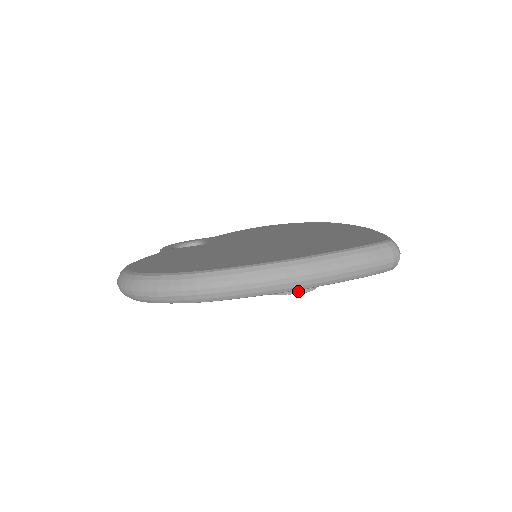
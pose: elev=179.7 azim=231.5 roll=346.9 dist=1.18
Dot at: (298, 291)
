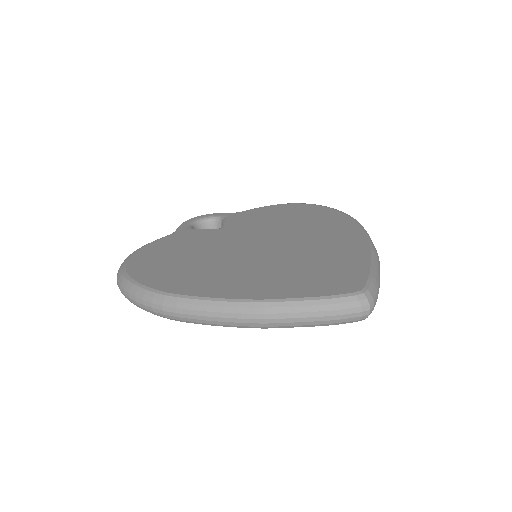
Dot at: occluded
